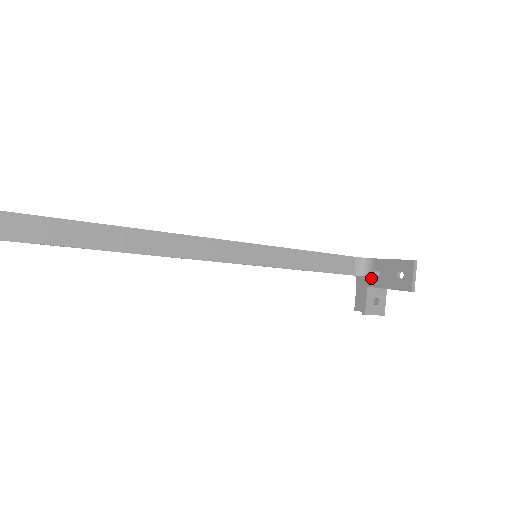
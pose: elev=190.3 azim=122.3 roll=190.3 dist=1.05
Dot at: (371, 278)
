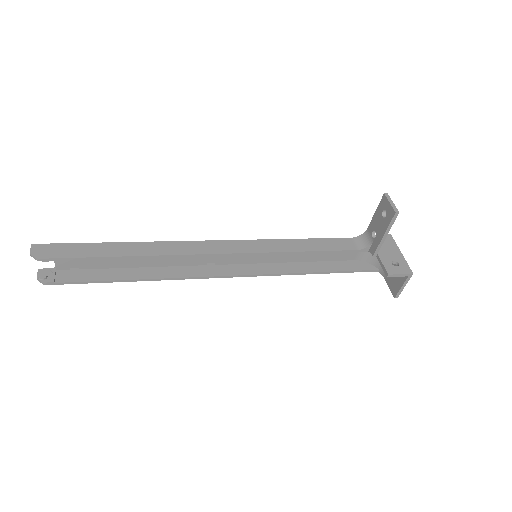
Dot at: (373, 242)
